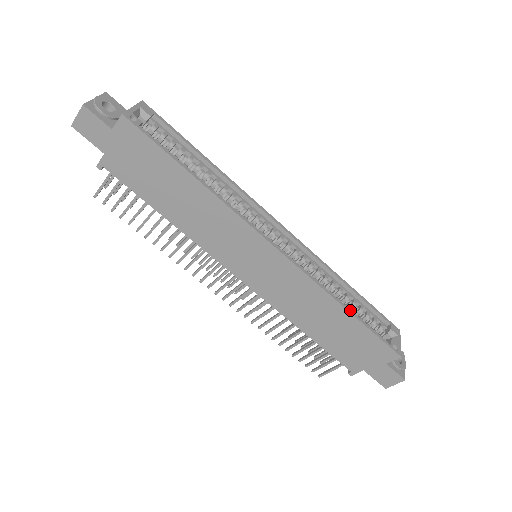
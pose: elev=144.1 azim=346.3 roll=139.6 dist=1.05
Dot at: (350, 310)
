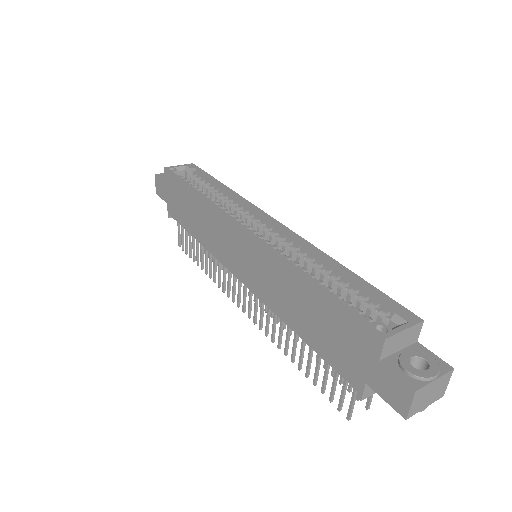
Dot at: (313, 280)
